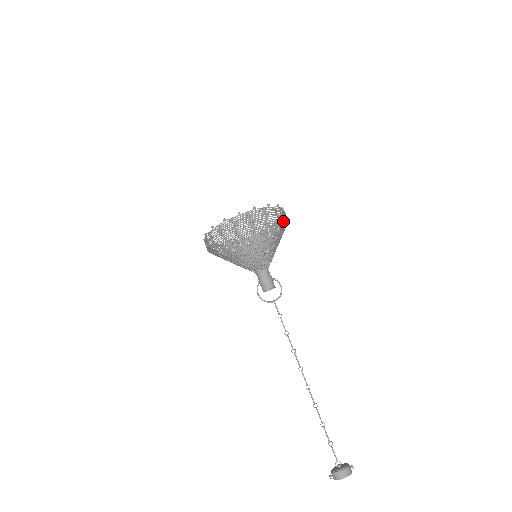
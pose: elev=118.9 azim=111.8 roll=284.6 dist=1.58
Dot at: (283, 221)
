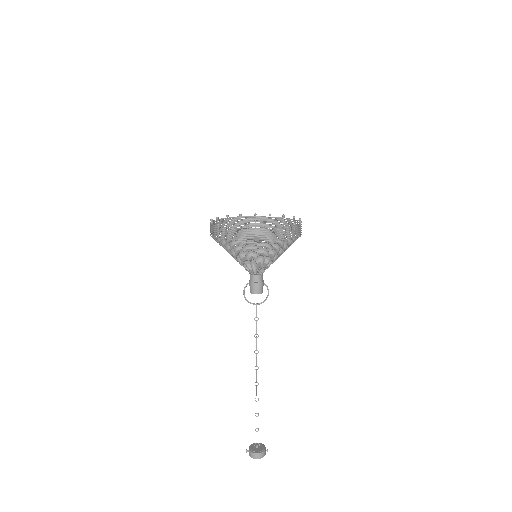
Dot at: (293, 240)
